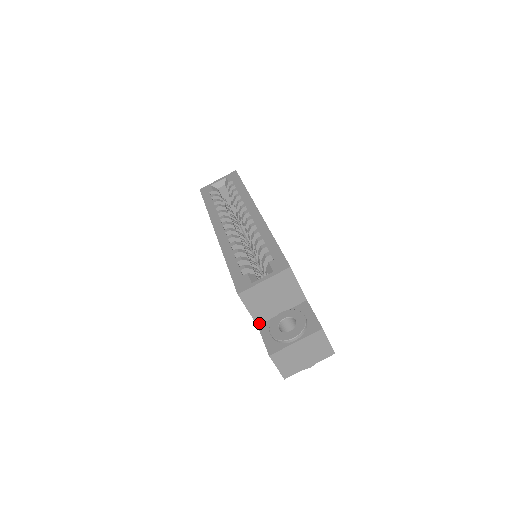
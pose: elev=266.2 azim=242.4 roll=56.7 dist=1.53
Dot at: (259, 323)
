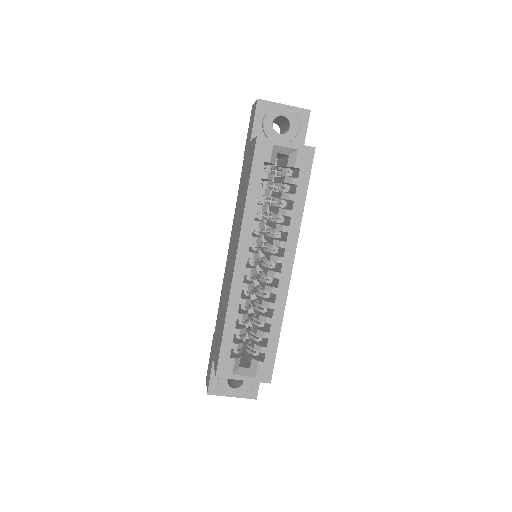
Dot at: occluded
